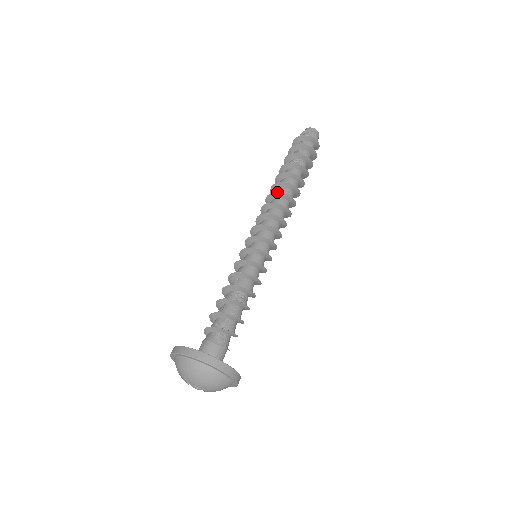
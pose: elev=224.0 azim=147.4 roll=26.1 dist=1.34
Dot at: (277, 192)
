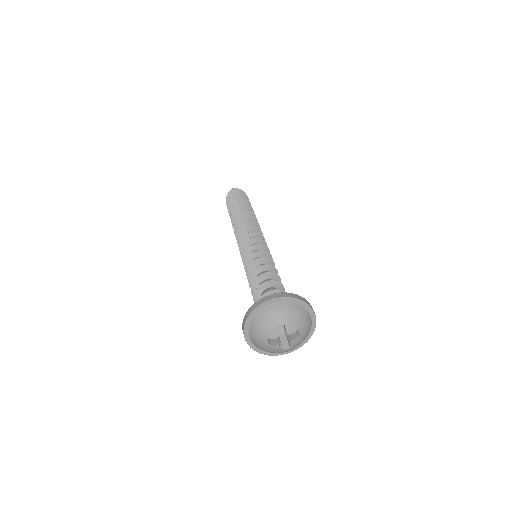
Dot at: (247, 215)
